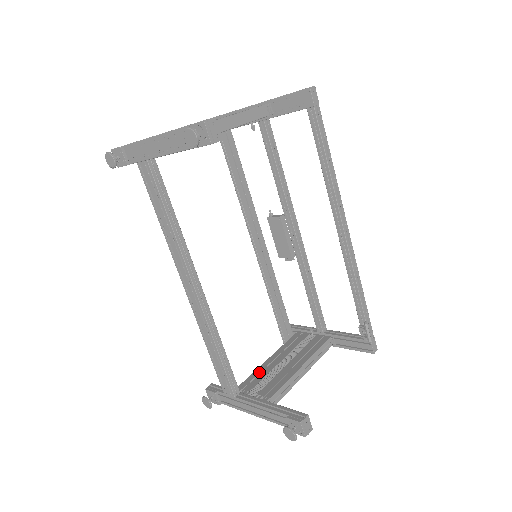
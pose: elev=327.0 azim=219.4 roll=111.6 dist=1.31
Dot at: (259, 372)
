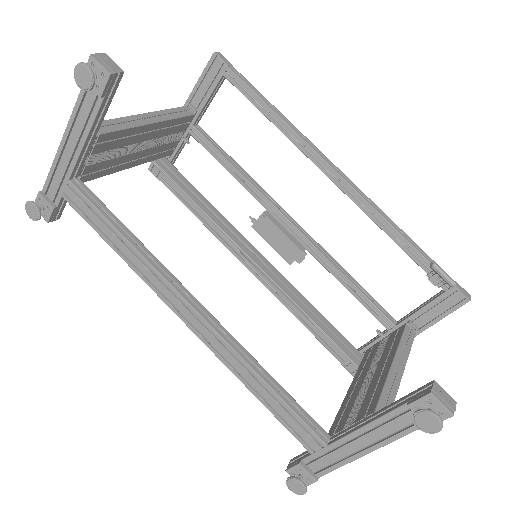
Dot at: (344, 407)
